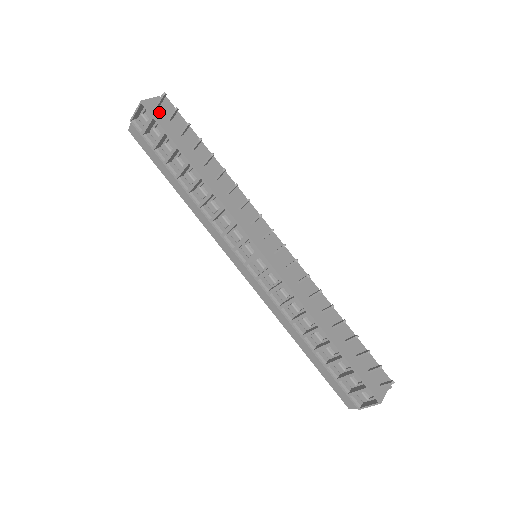
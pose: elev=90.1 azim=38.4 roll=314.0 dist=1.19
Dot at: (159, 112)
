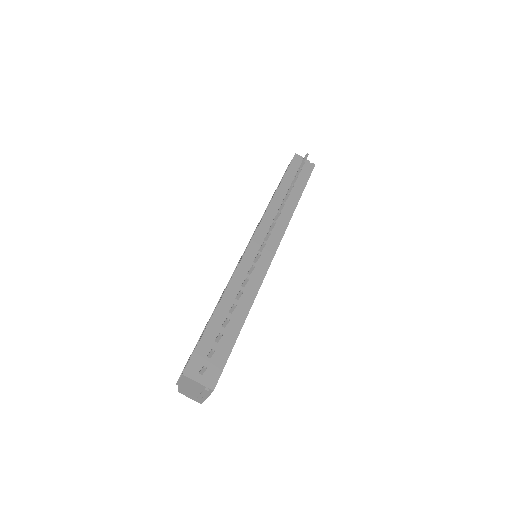
Dot at: (298, 163)
